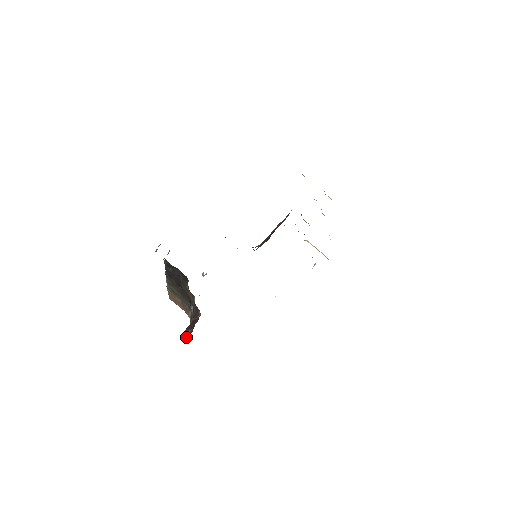
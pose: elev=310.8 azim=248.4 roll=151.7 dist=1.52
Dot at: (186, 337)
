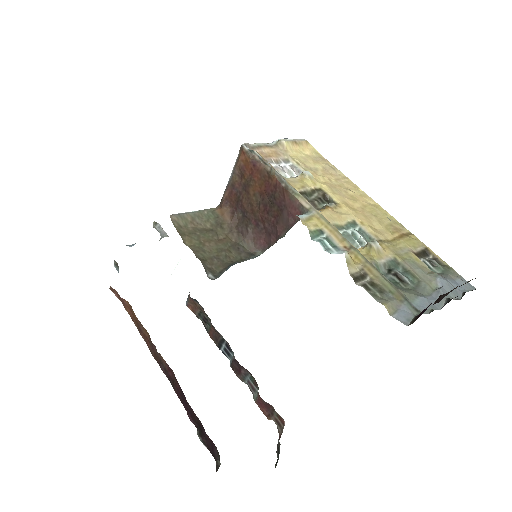
Dot at: (199, 315)
